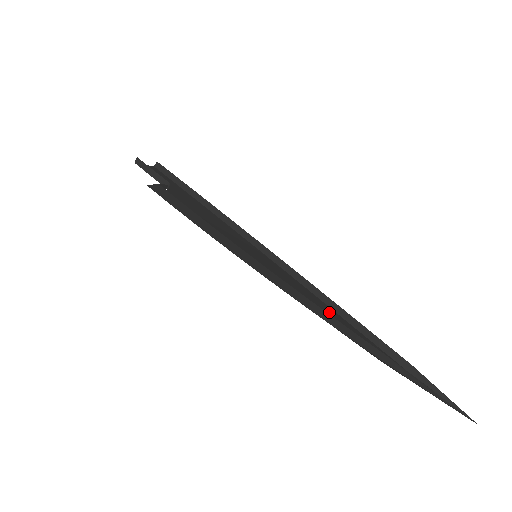
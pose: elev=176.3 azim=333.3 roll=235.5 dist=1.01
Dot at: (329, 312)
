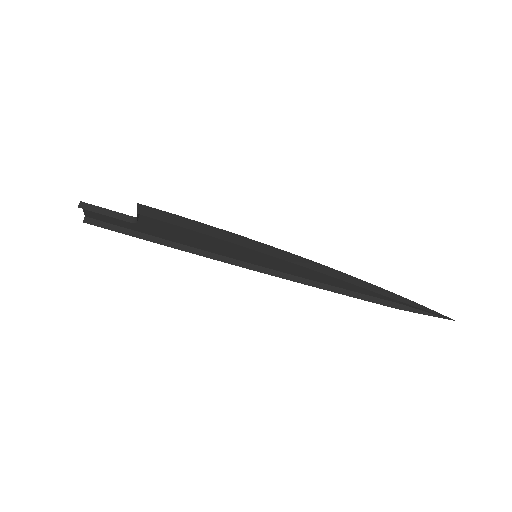
Dot at: occluded
